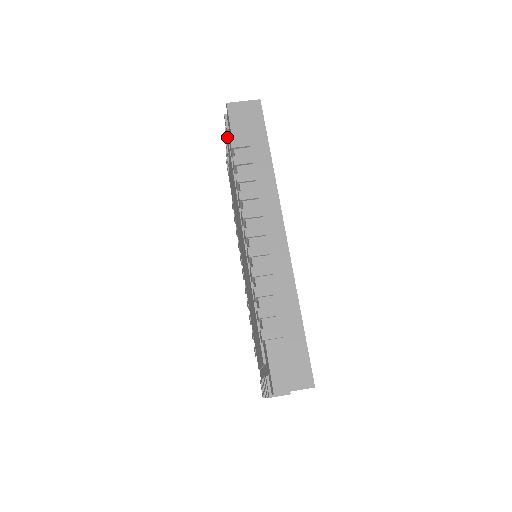
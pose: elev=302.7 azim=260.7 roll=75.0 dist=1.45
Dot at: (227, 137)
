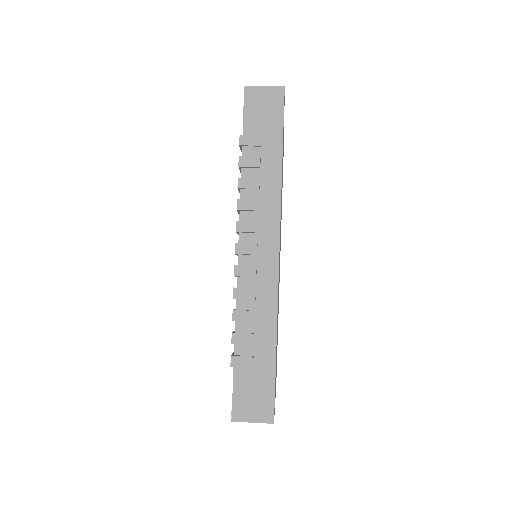
Dot at: occluded
